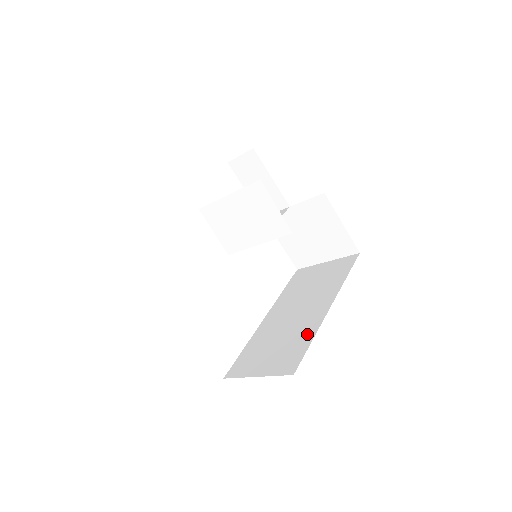
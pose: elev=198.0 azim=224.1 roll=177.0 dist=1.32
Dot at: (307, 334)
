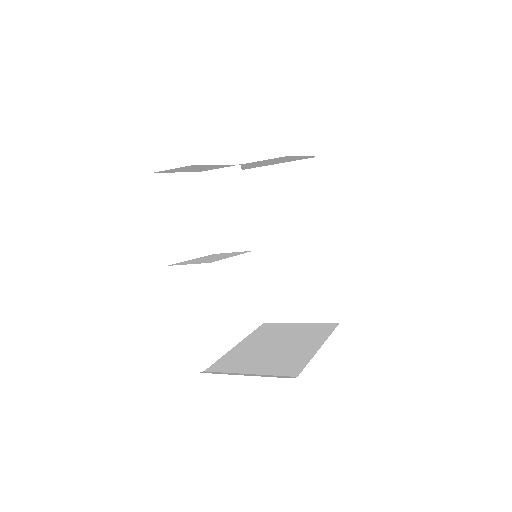
Dot at: (324, 279)
